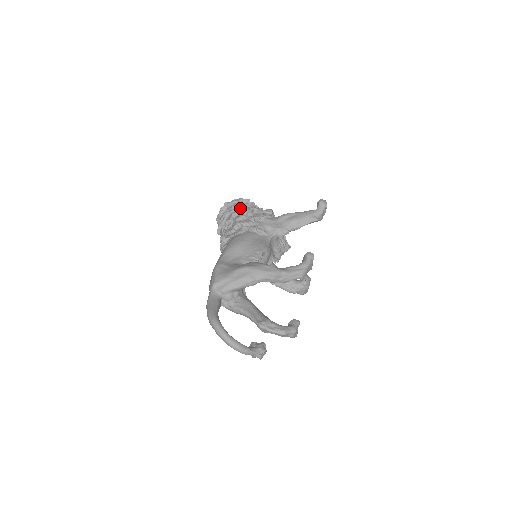
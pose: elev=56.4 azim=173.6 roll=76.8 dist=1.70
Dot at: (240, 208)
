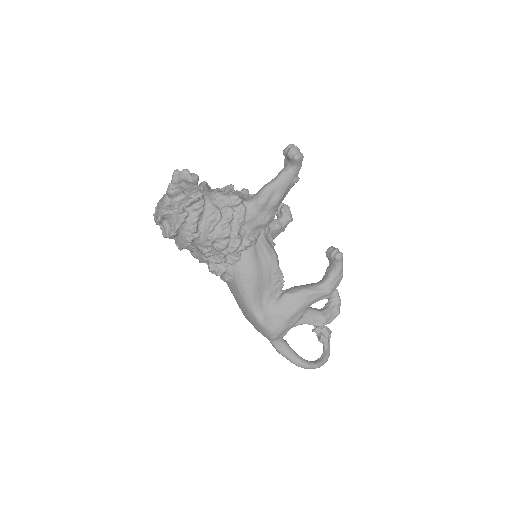
Dot at: (211, 232)
